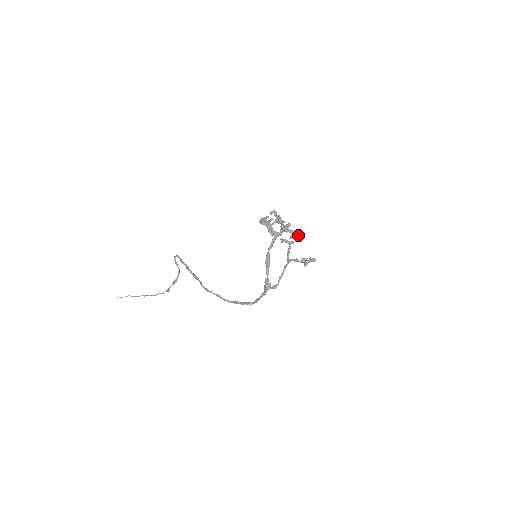
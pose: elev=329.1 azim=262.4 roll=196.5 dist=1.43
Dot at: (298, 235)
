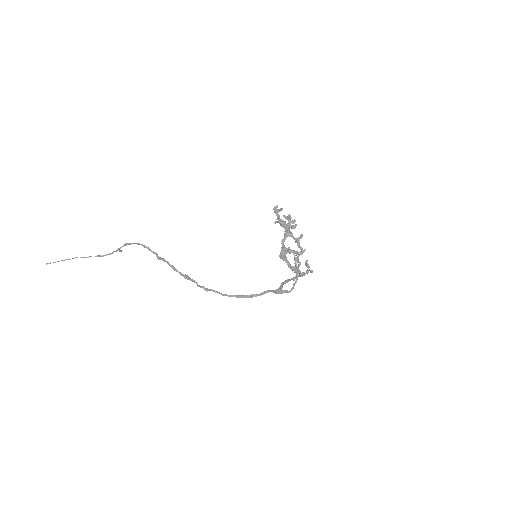
Dot at: (290, 219)
